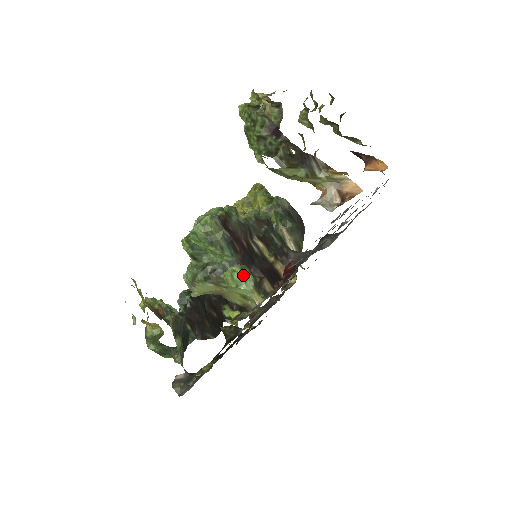
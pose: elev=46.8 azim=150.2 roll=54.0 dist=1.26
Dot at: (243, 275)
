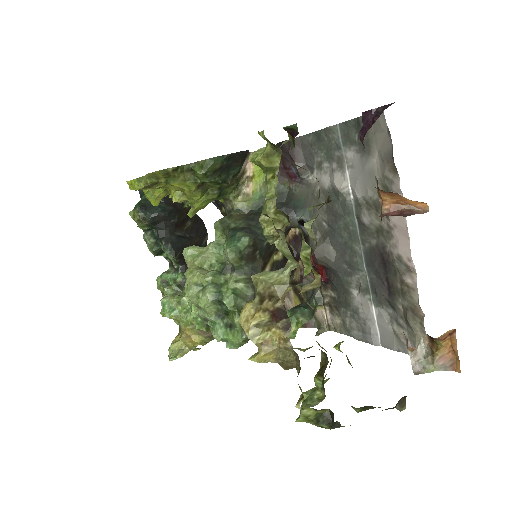
Dot at: (301, 324)
